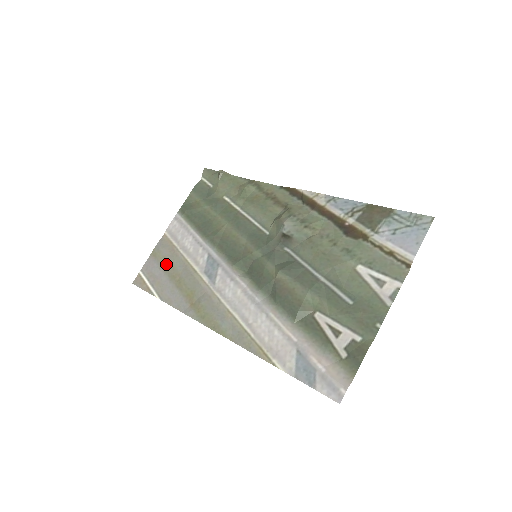
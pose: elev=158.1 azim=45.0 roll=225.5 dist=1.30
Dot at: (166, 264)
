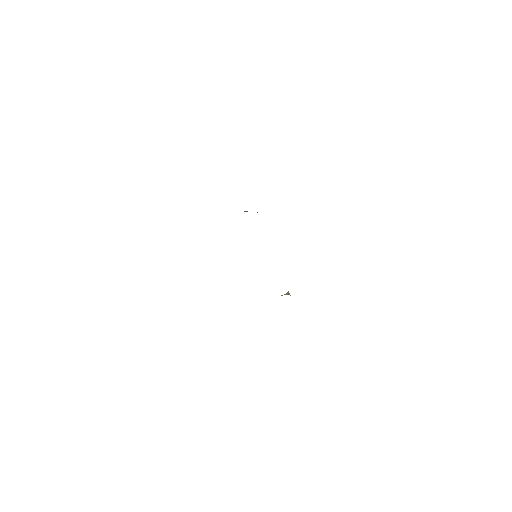
Dot at: occluded
